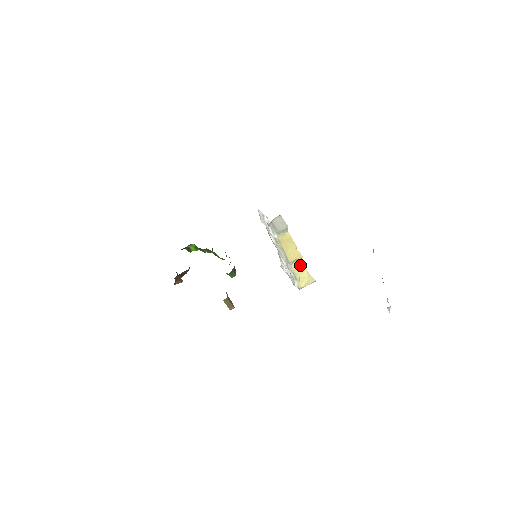
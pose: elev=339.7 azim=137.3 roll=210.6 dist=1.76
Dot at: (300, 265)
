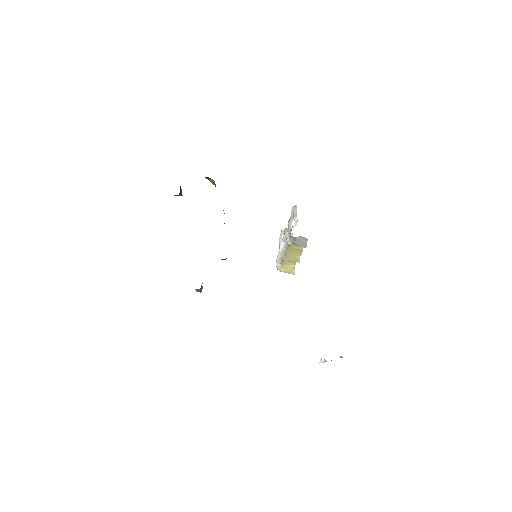
Dot at: (293, 261)
